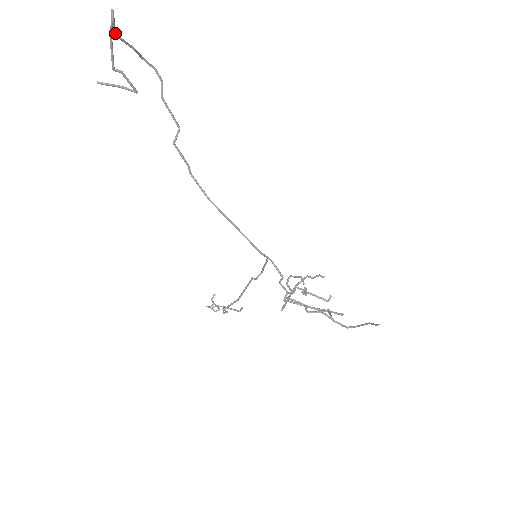
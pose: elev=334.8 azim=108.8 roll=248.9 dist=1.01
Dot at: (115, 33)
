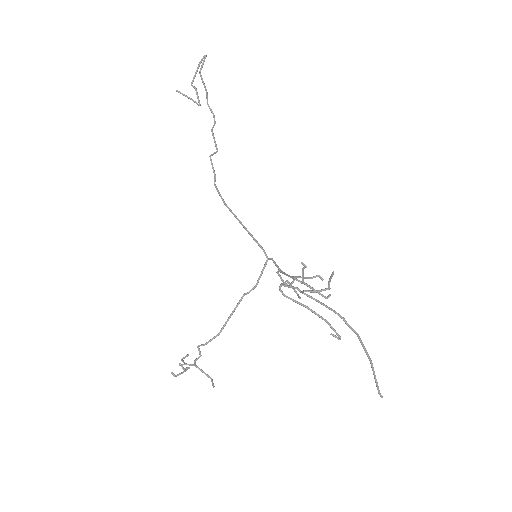
Dot at: (200, 72)
